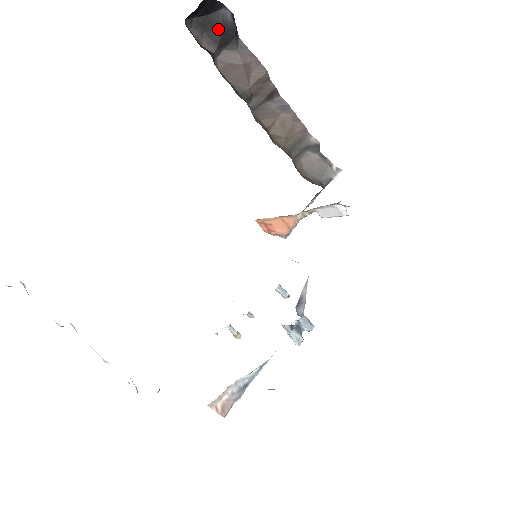
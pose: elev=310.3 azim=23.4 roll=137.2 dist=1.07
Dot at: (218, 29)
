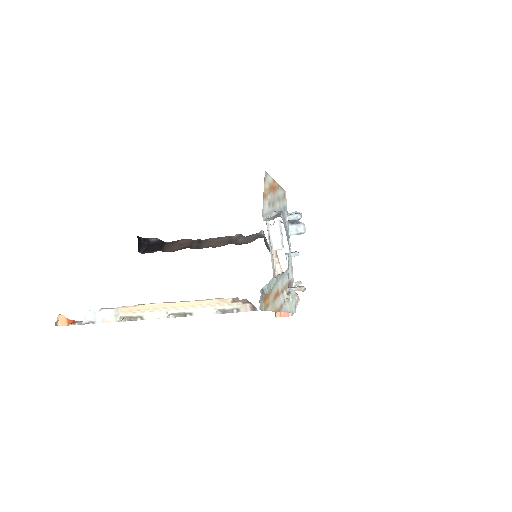
Dot at: (155, 245)
